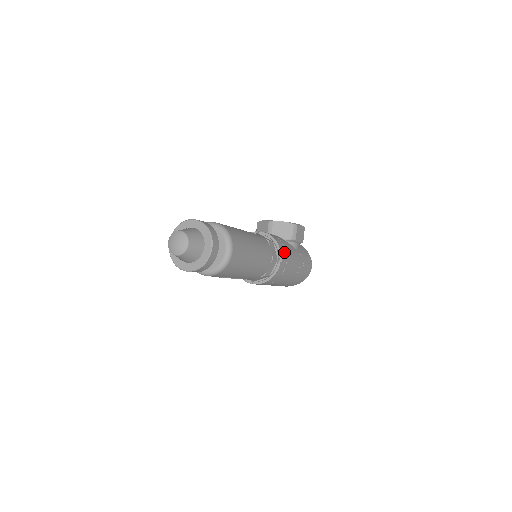
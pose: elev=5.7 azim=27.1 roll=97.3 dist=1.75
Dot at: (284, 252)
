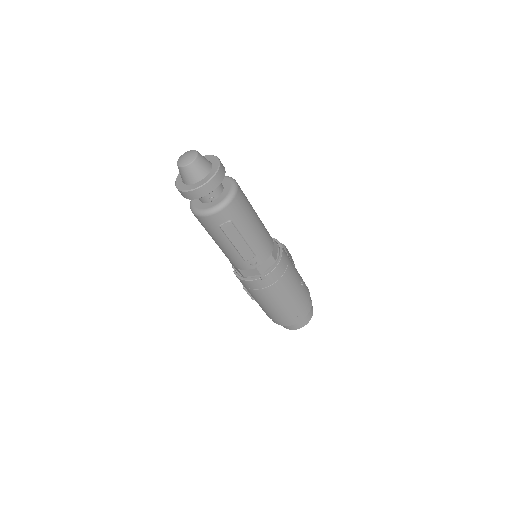
Dot at: occluded
